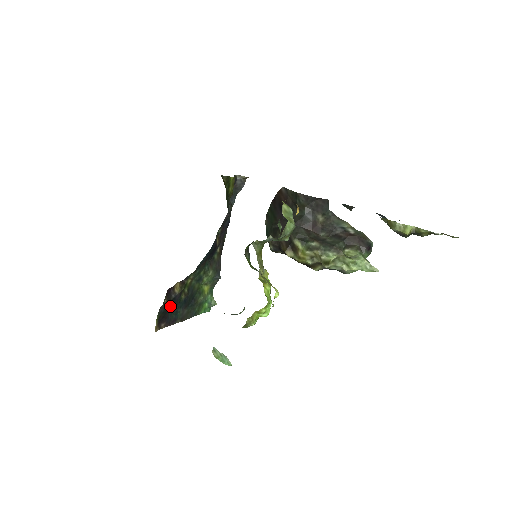
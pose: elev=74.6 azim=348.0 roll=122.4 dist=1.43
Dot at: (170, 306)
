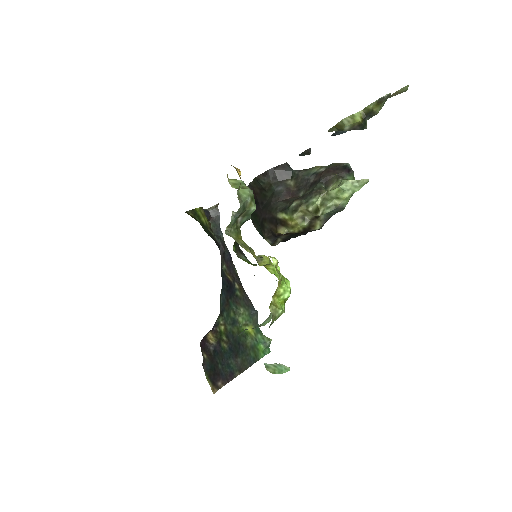
Dot at: (215, 361)
